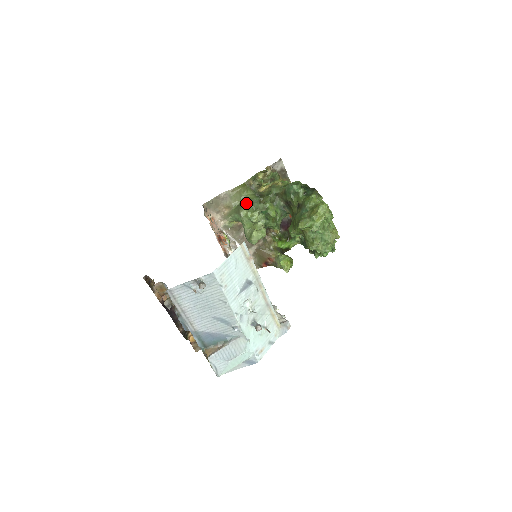
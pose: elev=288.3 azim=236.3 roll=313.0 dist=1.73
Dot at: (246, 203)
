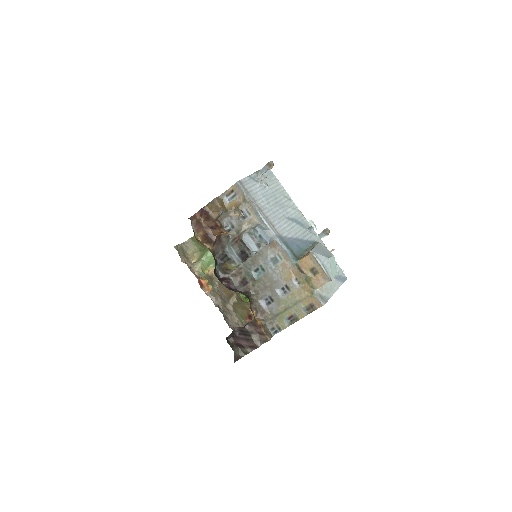
Dot at: occluded
